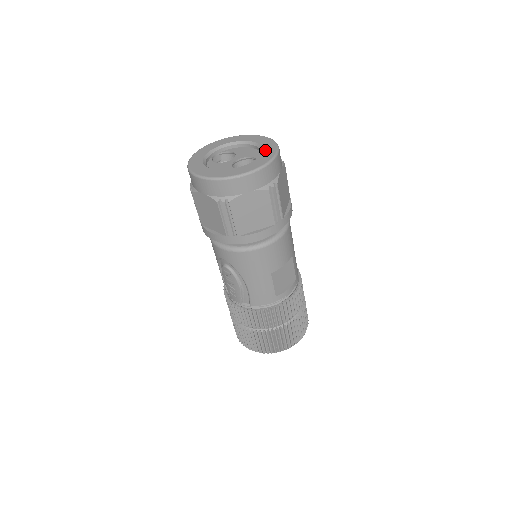
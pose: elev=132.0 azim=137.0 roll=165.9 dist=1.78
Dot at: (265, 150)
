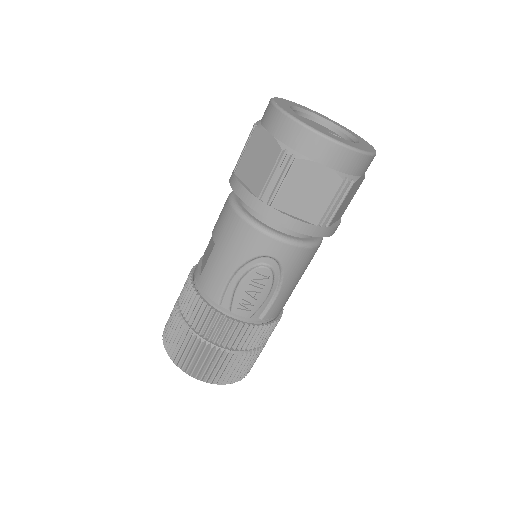
Dot at: (348, 130)
